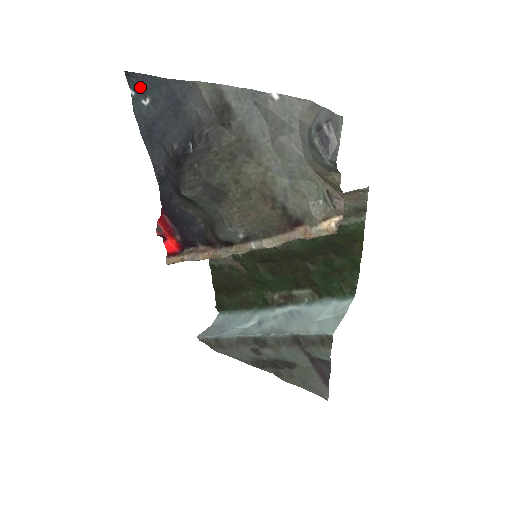
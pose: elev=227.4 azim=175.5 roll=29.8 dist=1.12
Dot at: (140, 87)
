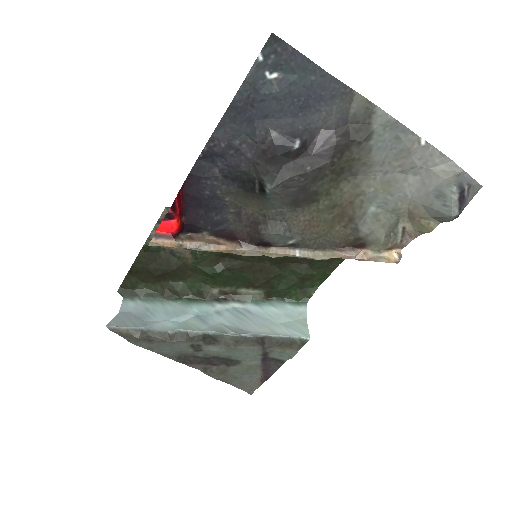
Dot at: (278, 59)
